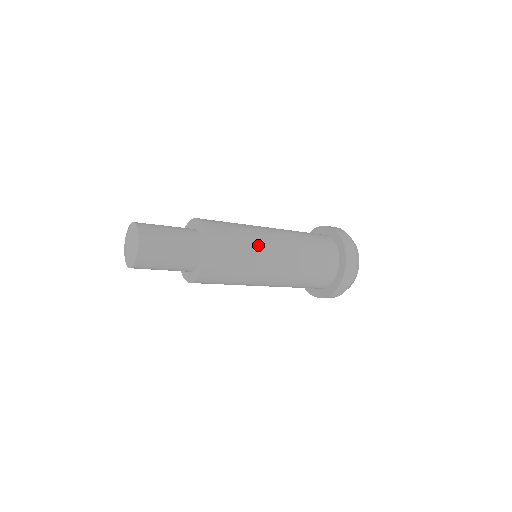
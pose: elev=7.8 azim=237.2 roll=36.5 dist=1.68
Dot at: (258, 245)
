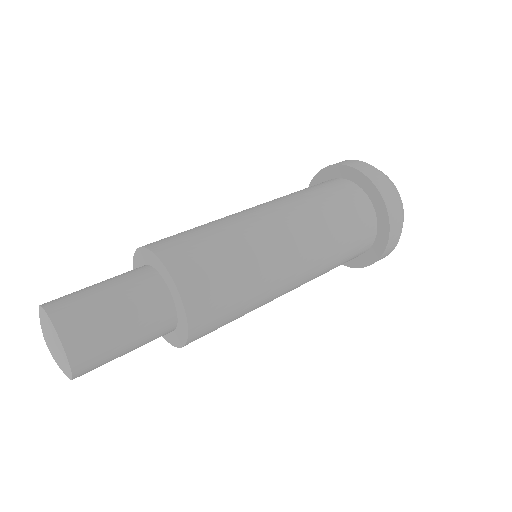
Dot at: (258, 307)
